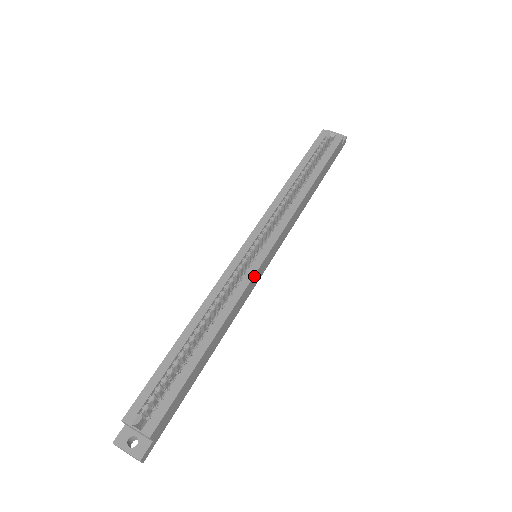
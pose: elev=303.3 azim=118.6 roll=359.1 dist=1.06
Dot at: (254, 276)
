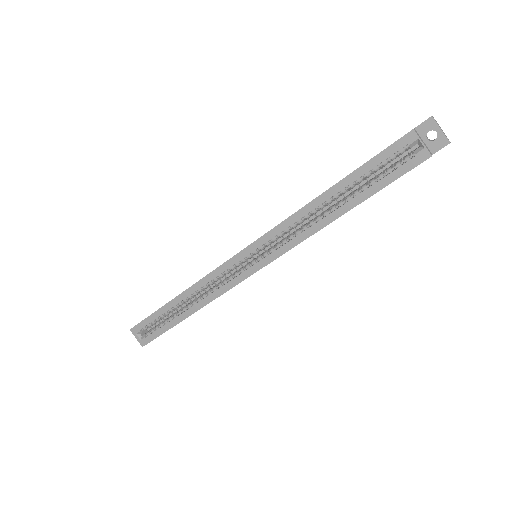
Dot at: (240, 282)
